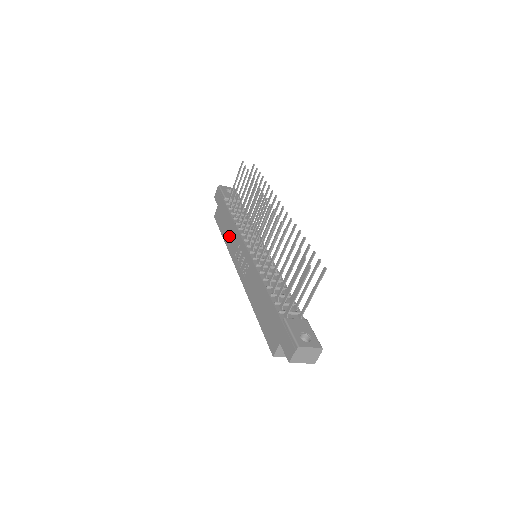
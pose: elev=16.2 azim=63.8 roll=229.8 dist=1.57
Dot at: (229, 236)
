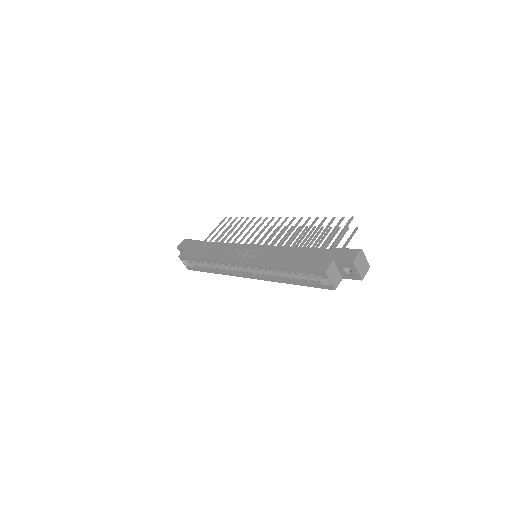
Dot at: (215, 252)
